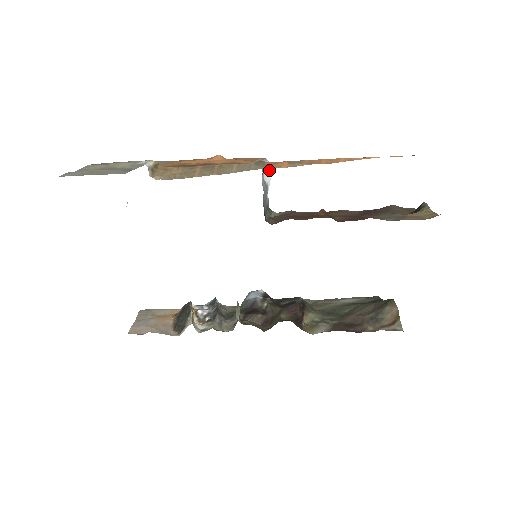
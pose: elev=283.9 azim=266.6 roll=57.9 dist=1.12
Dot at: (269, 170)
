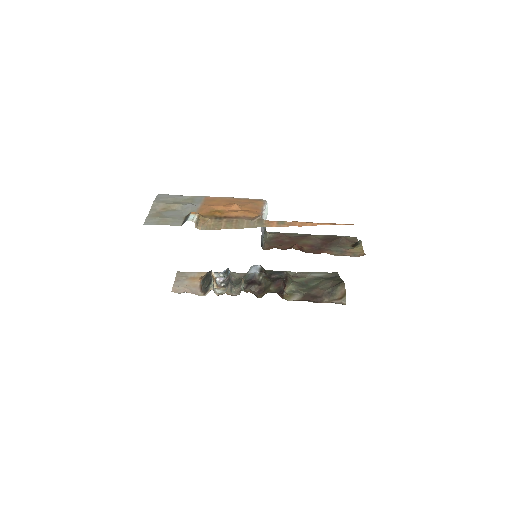
Dot at: (267, 208)
